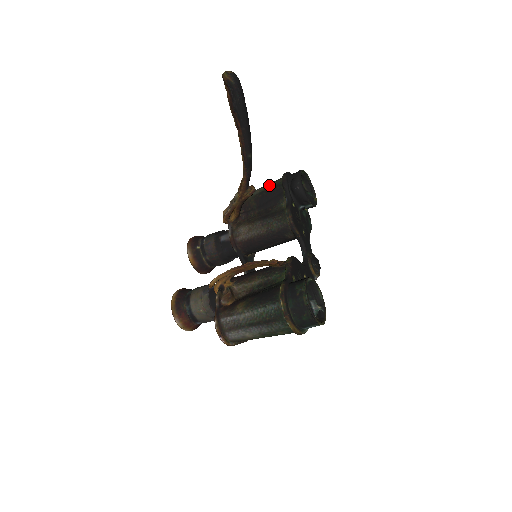
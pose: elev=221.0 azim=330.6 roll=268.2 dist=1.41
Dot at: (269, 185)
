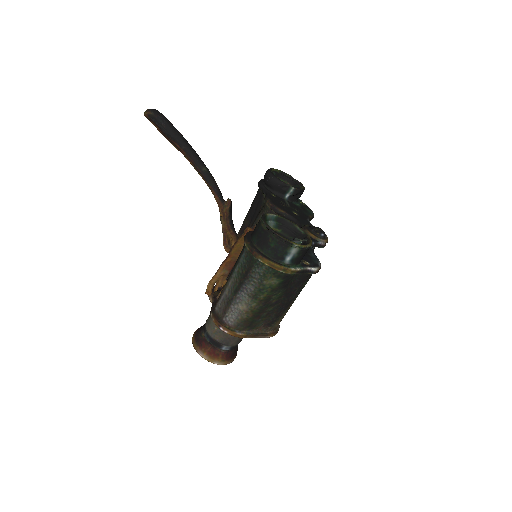
Dot at: occluded
